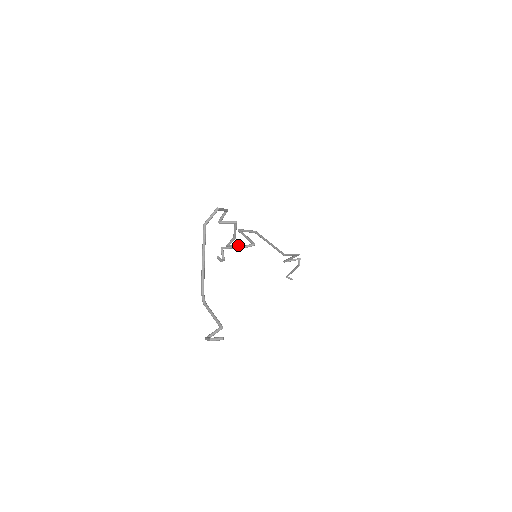
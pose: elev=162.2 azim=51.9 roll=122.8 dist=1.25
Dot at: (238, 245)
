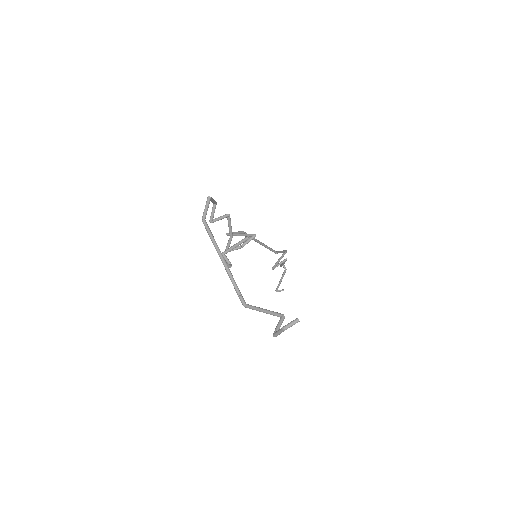
Dot at: (241, 240)
